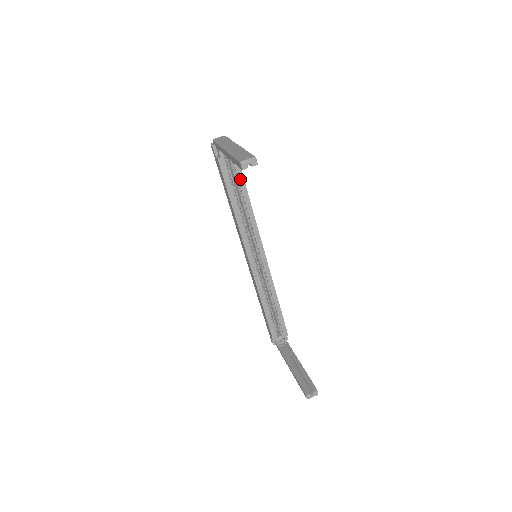
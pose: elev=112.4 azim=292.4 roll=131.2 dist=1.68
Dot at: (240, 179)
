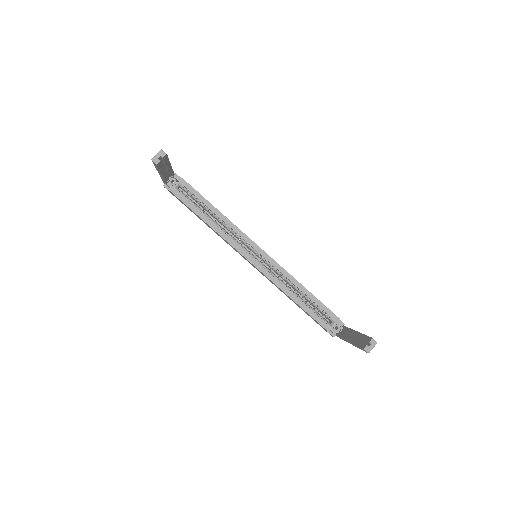
Dot at: (199, 197)
